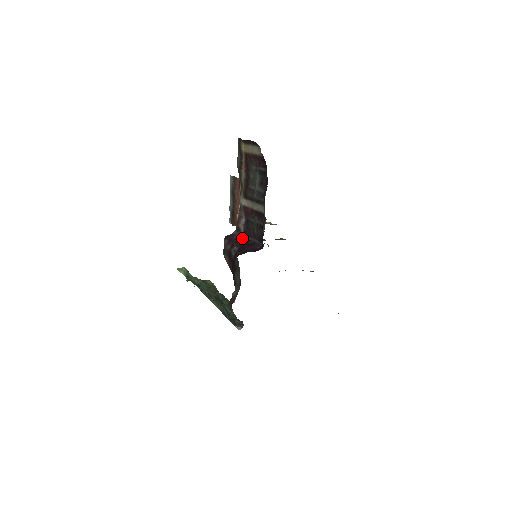
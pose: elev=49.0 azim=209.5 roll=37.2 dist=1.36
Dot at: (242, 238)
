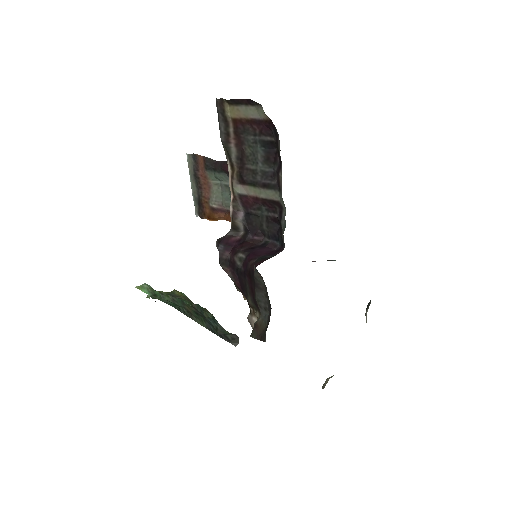
Dot at: (244, 239)
